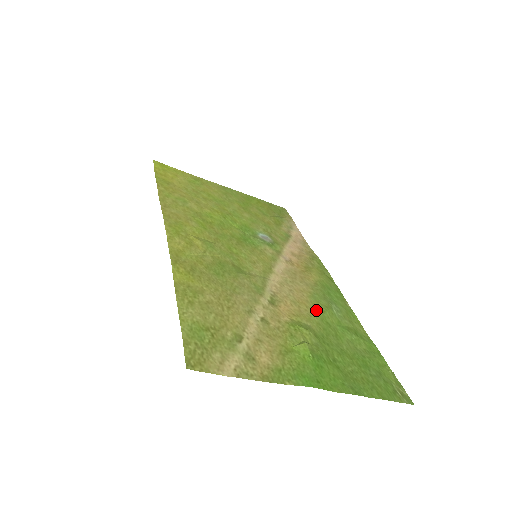
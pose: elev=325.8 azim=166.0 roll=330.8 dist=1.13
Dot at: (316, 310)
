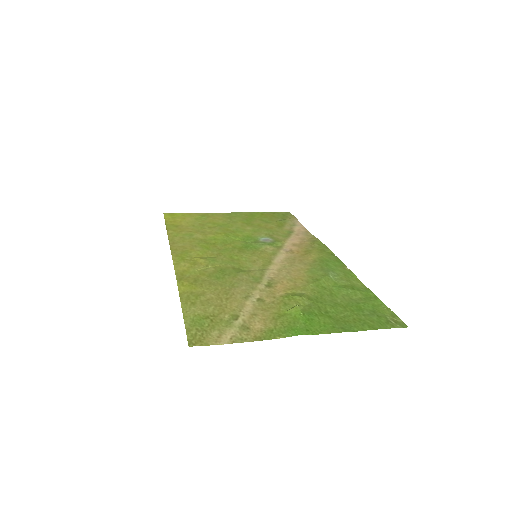
Dot at: (312, 280)
